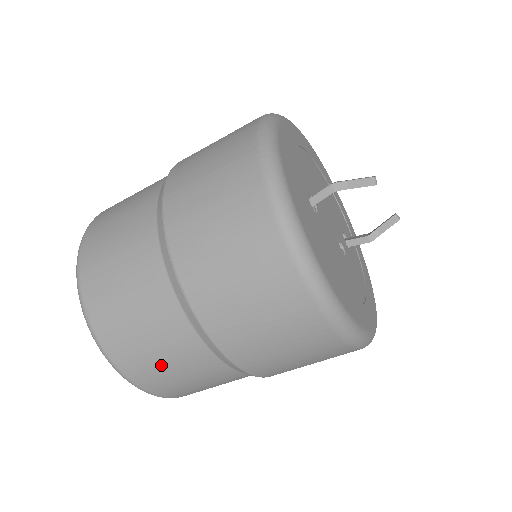
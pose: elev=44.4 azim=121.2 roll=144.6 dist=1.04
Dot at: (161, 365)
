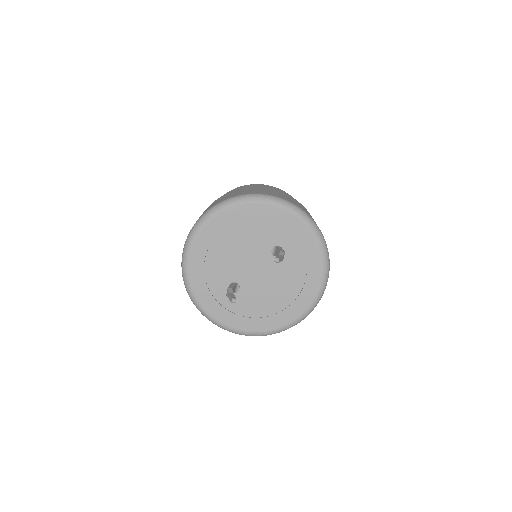
Dot at: occluded
